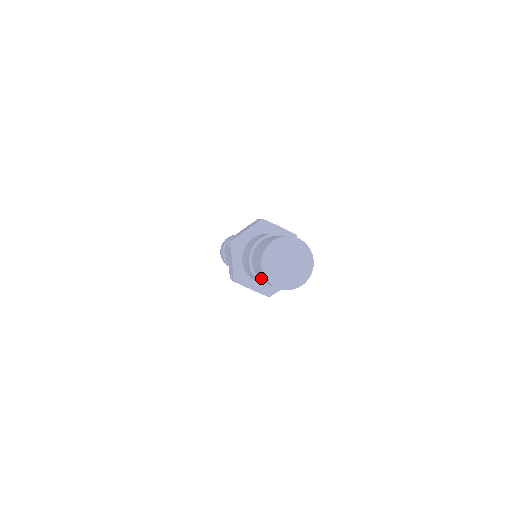
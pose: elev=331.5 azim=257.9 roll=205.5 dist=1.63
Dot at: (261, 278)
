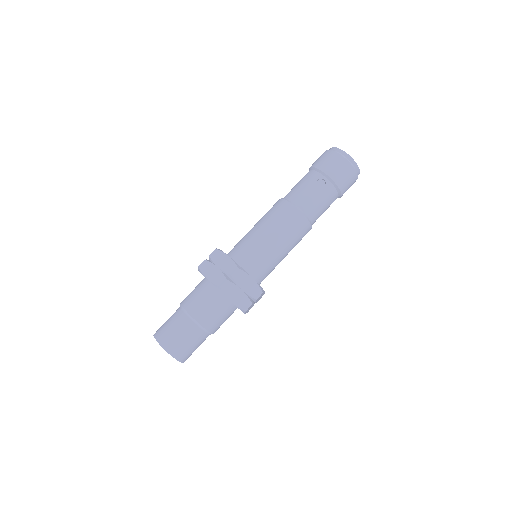
Dot at: occluded
